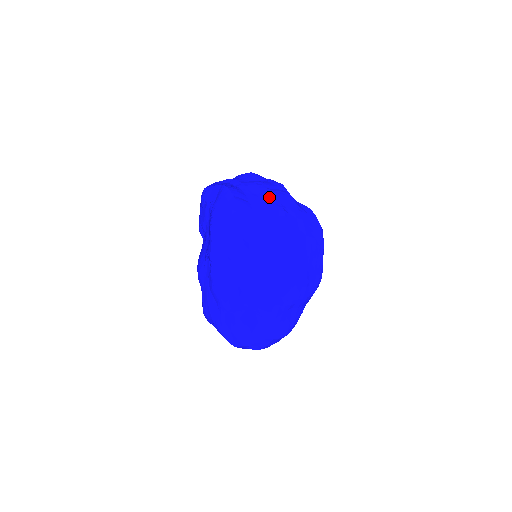
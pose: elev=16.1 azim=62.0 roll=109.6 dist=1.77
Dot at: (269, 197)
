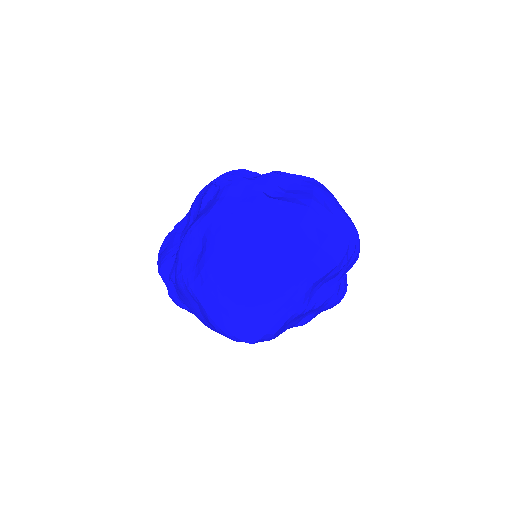
Dot at: occluded
